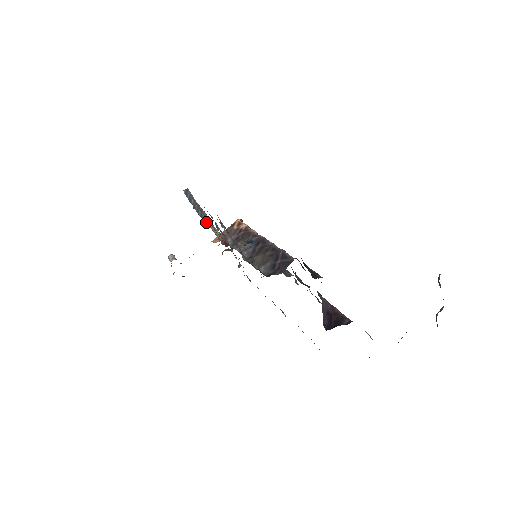
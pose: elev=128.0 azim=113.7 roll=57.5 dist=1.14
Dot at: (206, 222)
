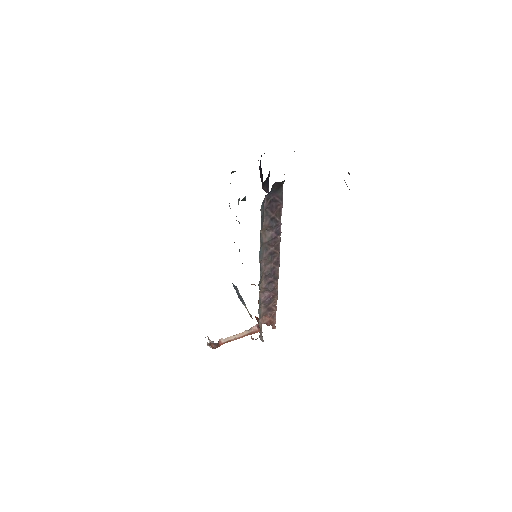
Dot at: (243, 304)
